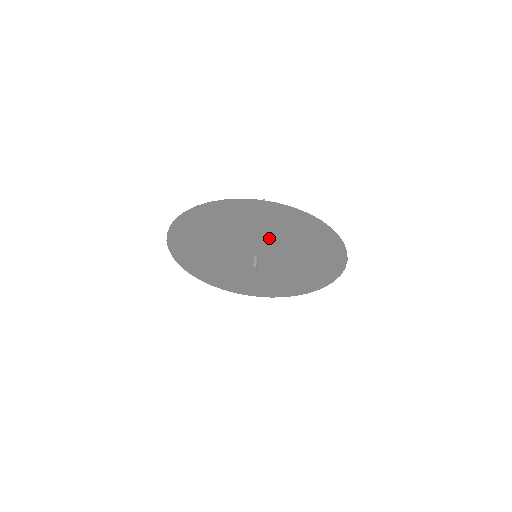
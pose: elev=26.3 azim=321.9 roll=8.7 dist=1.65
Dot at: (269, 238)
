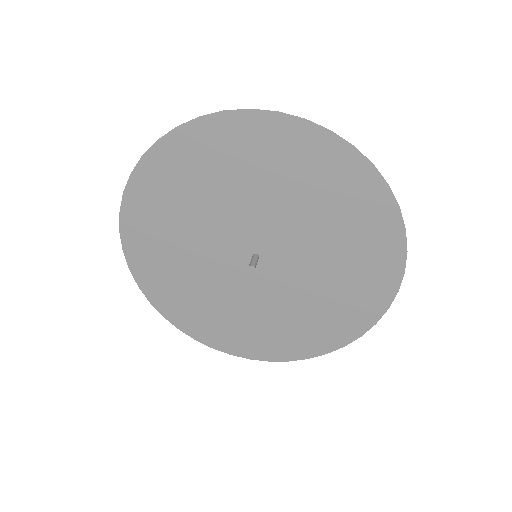
Dot at: (291, 216)
